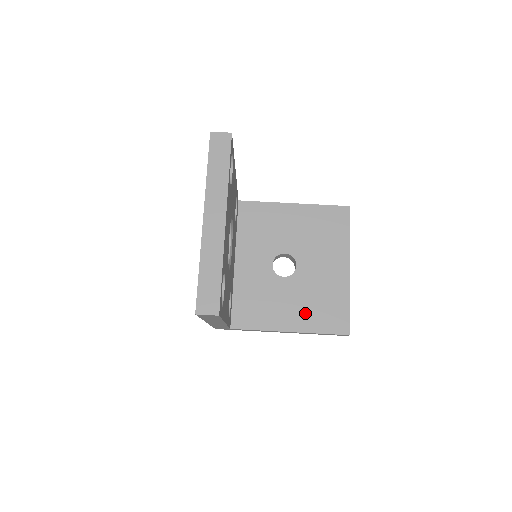
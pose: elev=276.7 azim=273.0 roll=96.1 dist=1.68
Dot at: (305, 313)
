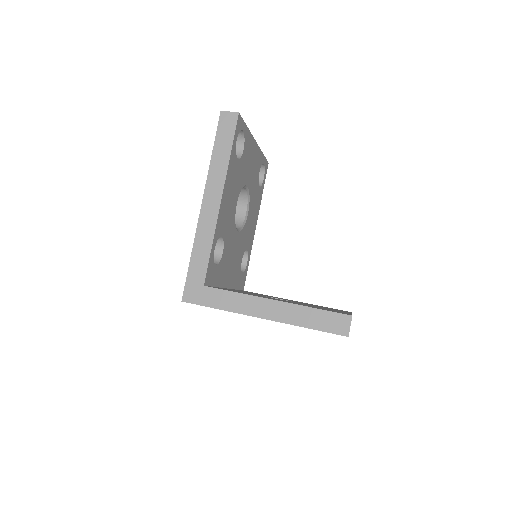
Dot at: occluded
